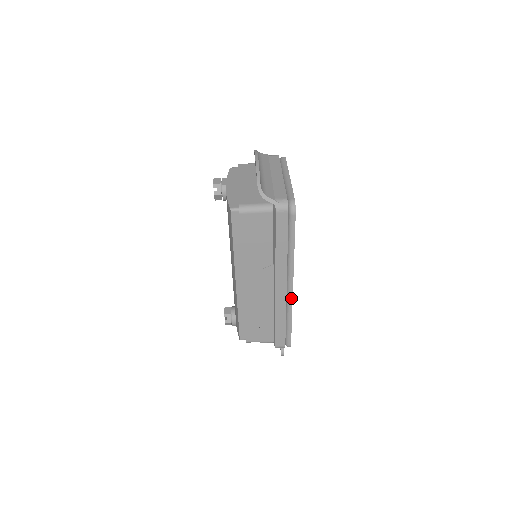
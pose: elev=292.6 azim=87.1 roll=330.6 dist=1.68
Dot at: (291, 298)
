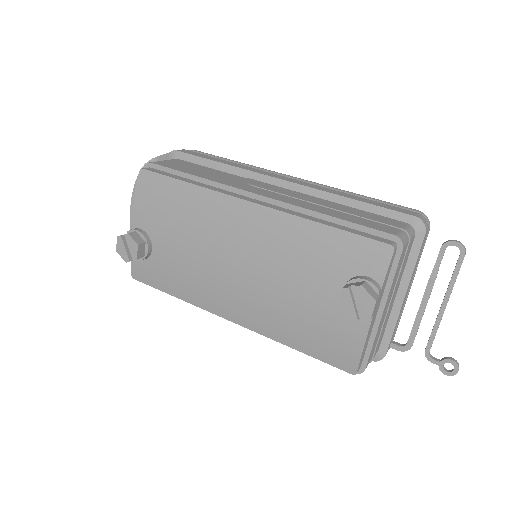
Dot at: (312, 182)
